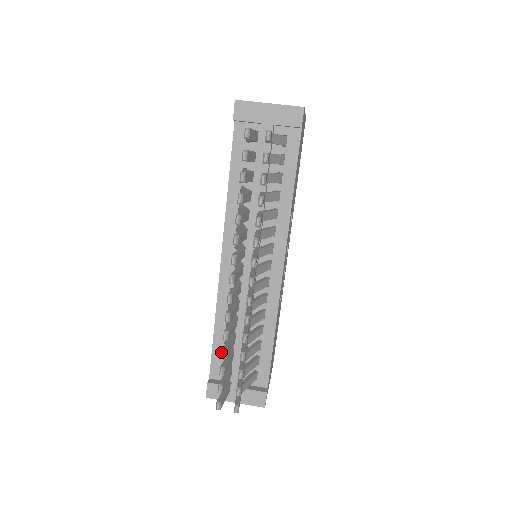
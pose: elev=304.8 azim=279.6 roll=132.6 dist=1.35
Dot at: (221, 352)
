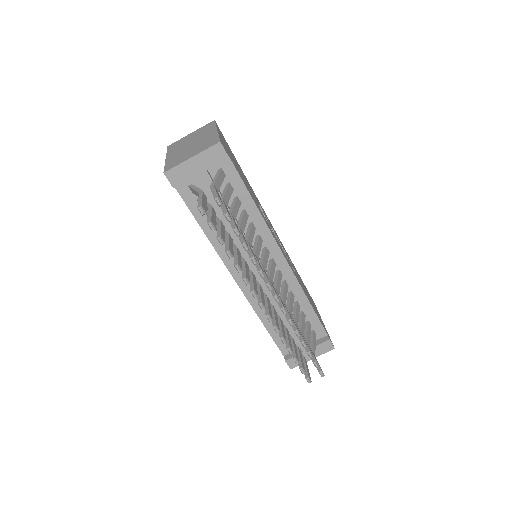
Dot at: occluded
